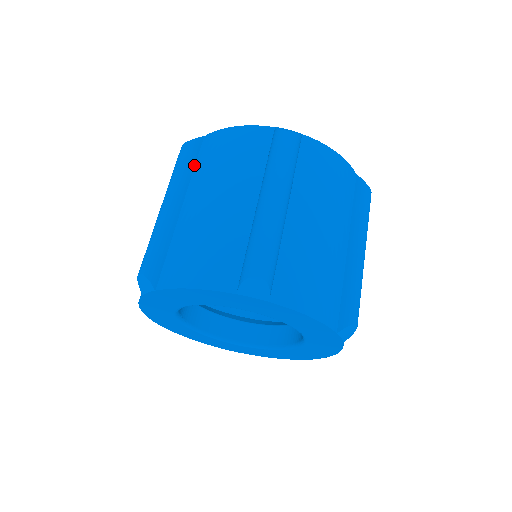
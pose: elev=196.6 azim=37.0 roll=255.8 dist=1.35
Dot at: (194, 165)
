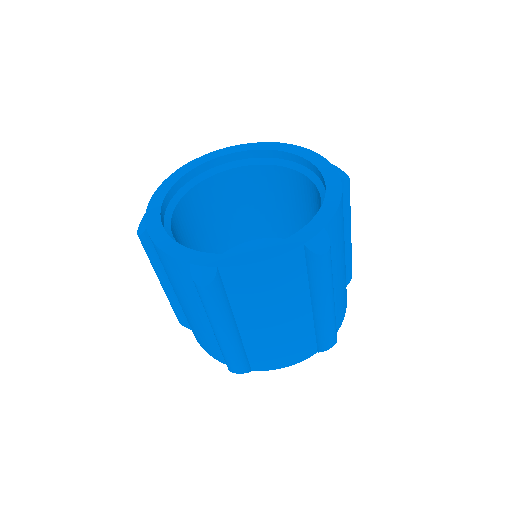
Dot at: (226, 295)
